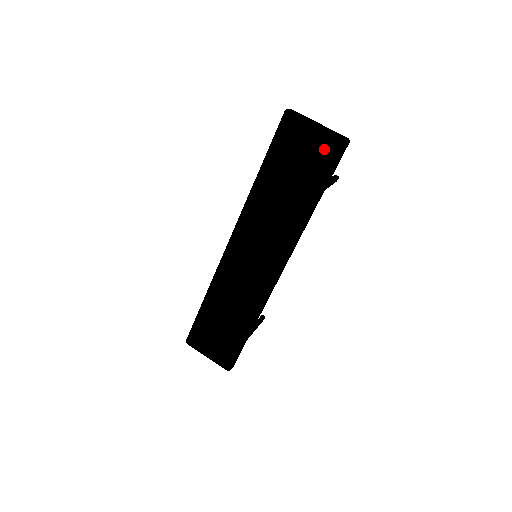
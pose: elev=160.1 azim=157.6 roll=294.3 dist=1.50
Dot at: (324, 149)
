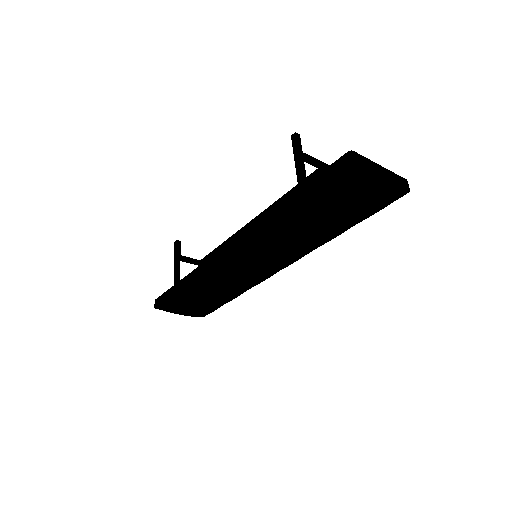
Dot at: (384, 202)
